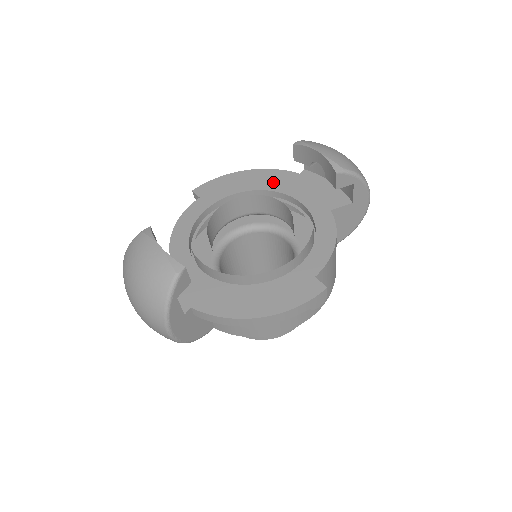
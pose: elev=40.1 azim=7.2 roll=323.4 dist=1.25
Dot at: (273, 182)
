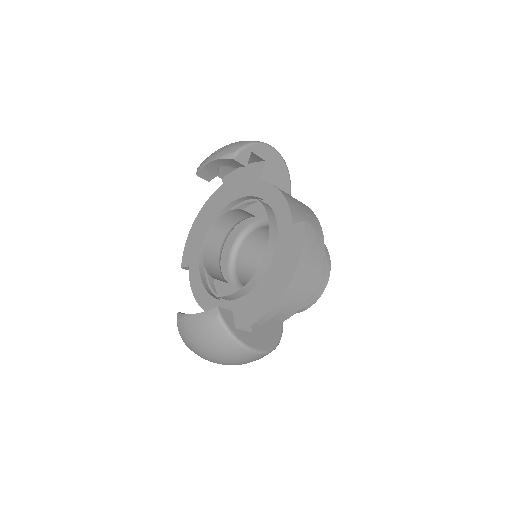
Dot at: (215, 207)
